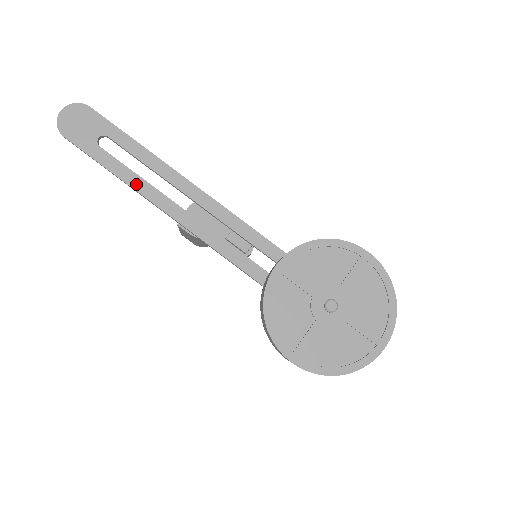
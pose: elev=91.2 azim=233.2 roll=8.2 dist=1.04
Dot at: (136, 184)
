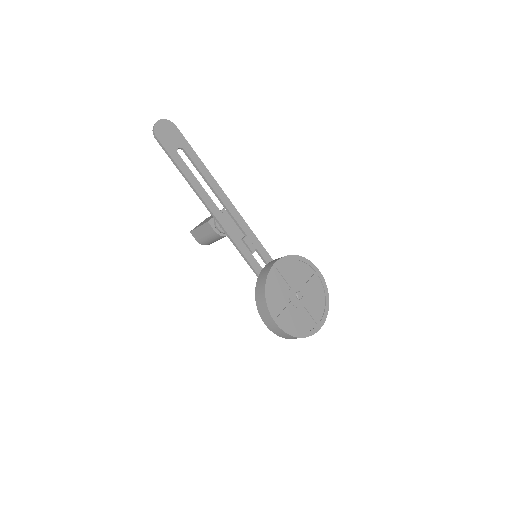
Dot at: (196, 186)
